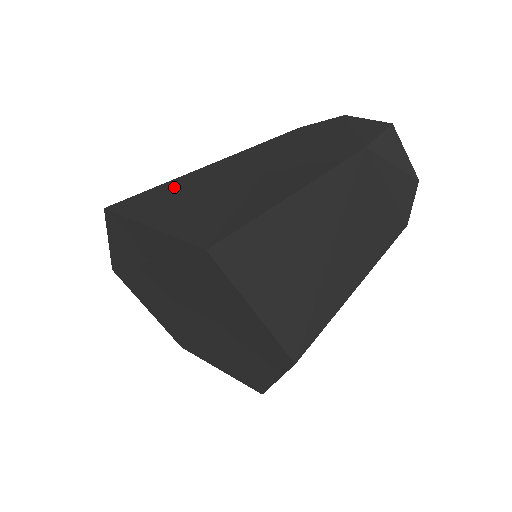
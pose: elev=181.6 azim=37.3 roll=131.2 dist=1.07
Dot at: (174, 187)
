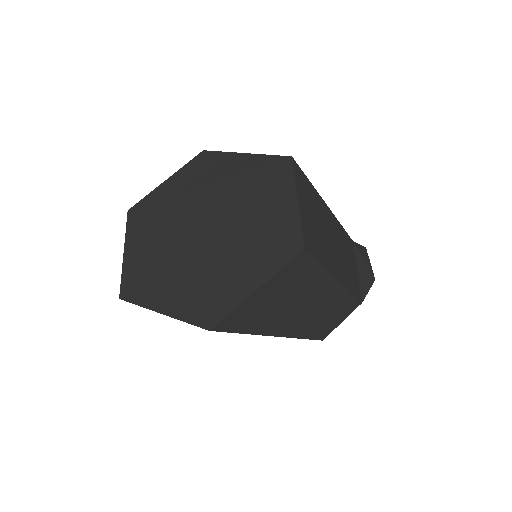
Dot at: occluded
